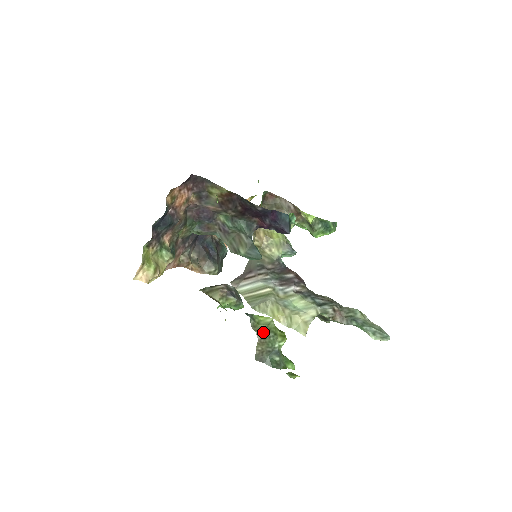
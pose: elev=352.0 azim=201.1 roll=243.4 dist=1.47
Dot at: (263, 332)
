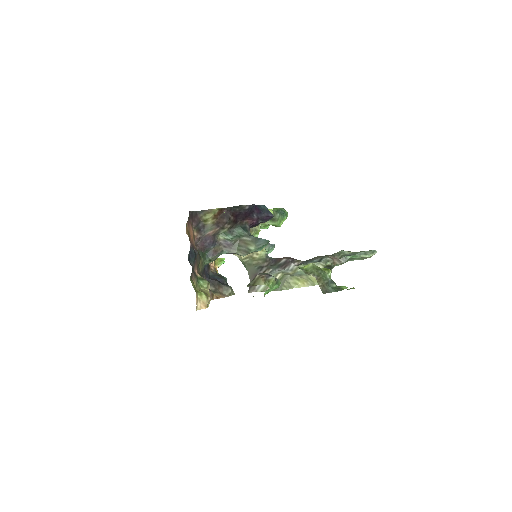
Dot at: (314, 272)
